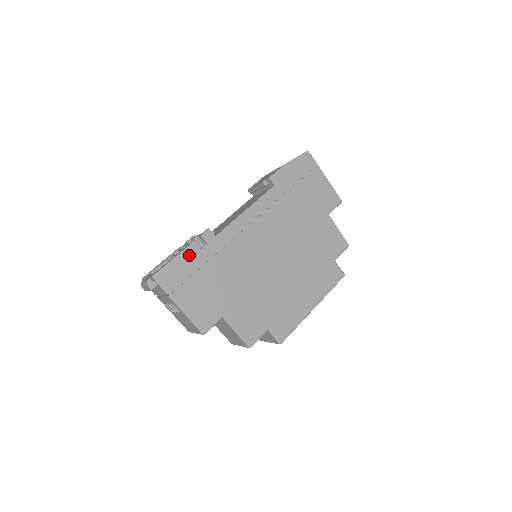
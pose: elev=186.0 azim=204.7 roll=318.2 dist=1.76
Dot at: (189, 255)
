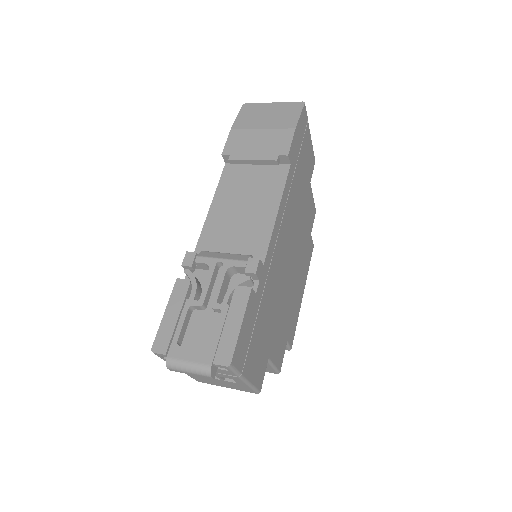
Dot at: (250, 309)
